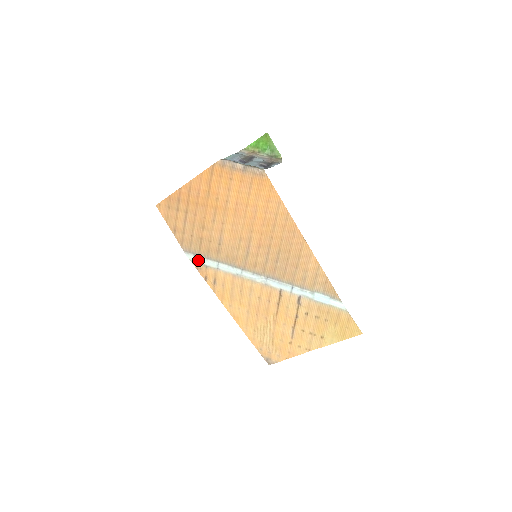
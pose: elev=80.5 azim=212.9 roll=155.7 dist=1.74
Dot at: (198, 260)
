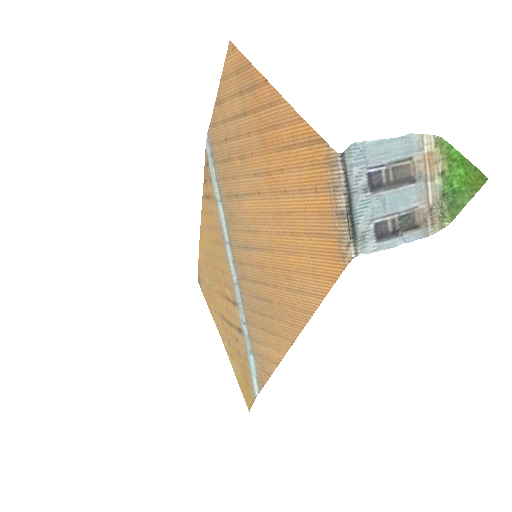
Dot at: (210, 163)
